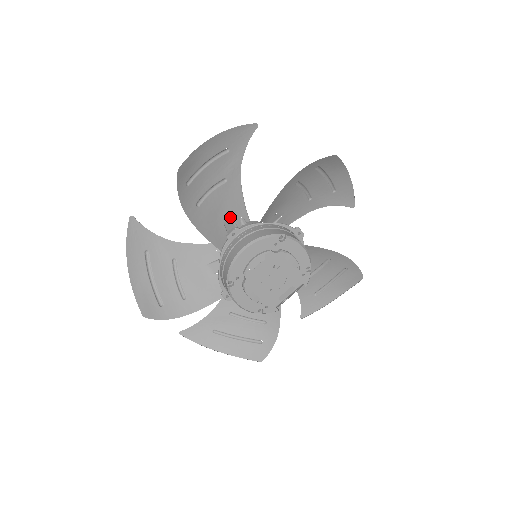
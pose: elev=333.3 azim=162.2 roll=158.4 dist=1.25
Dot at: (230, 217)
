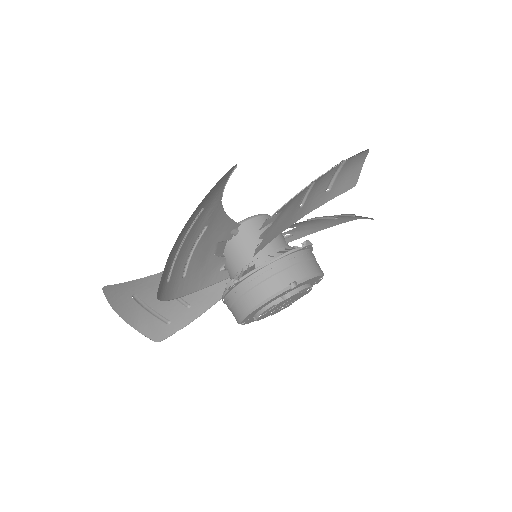
Dot at: (219, 242)
